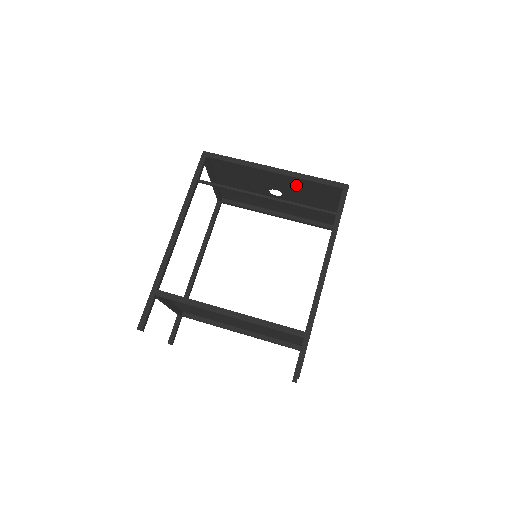
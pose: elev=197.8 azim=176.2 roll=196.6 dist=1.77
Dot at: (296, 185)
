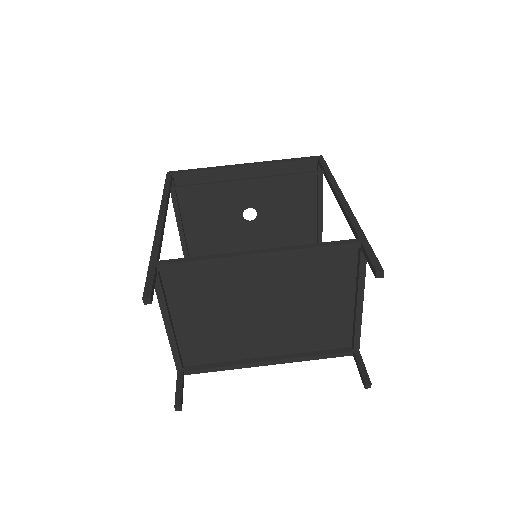
Dot at: (270, 186)
